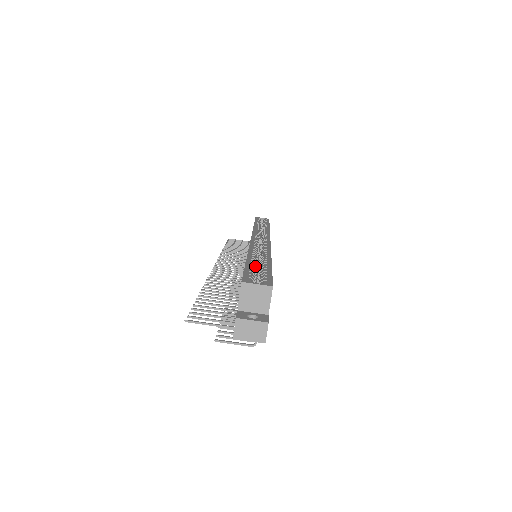
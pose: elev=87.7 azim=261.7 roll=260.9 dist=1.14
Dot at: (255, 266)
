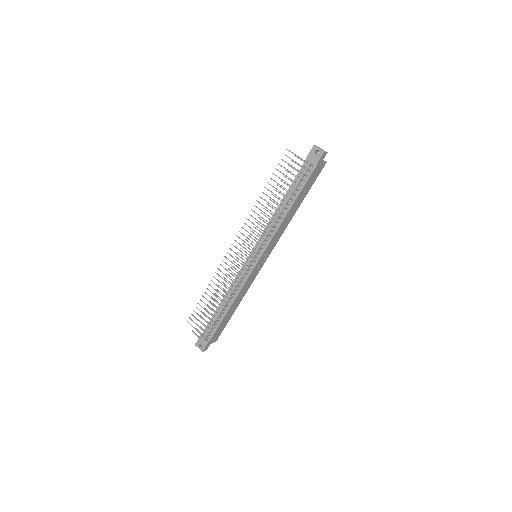
Dot at: occluded
